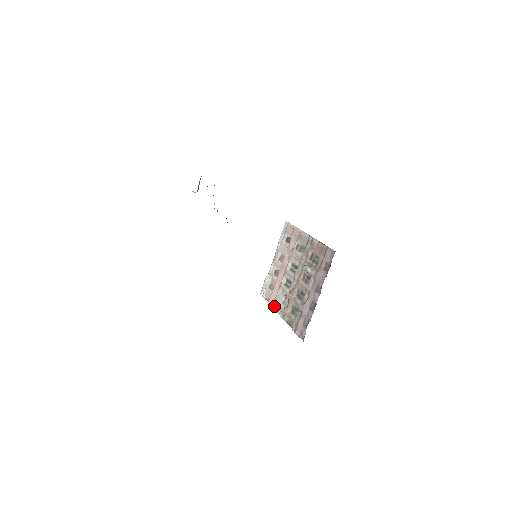
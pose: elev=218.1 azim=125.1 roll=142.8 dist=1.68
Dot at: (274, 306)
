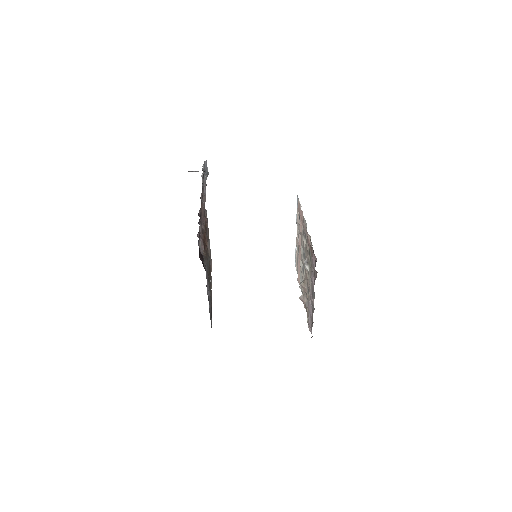
Dot at: (300, 286)
